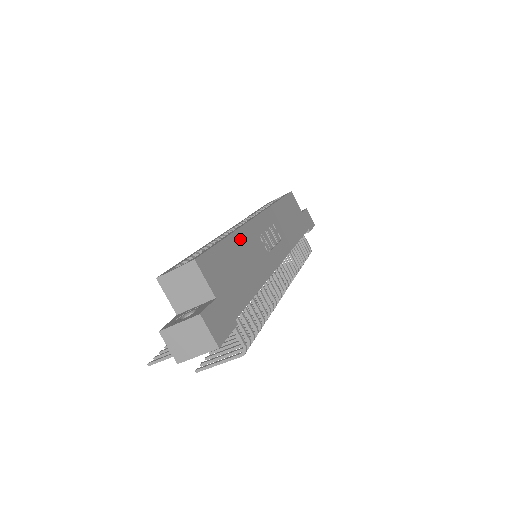
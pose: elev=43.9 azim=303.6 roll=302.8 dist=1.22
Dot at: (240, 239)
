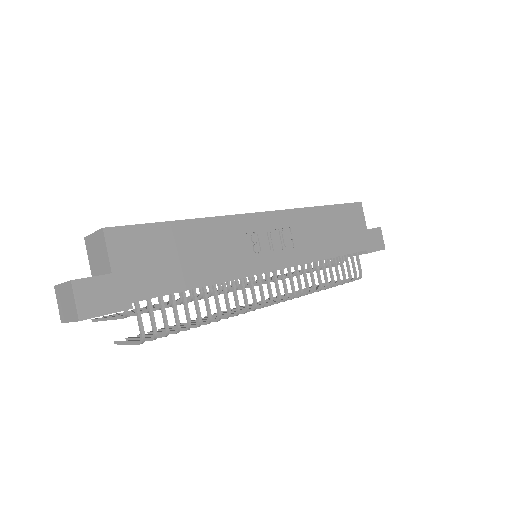
Dot at: (207, 228)
